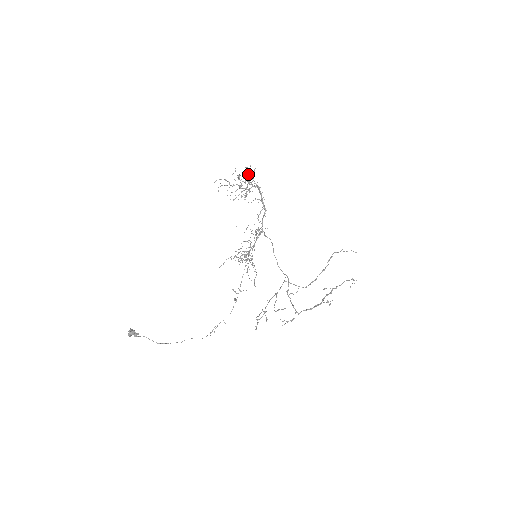
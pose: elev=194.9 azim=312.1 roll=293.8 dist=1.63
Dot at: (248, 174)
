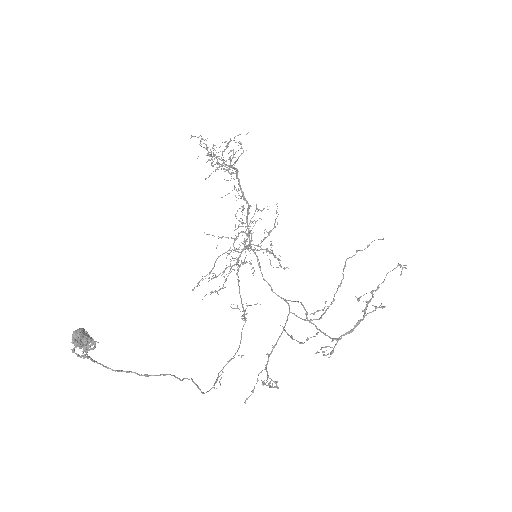
Dot at: (227, 146)
